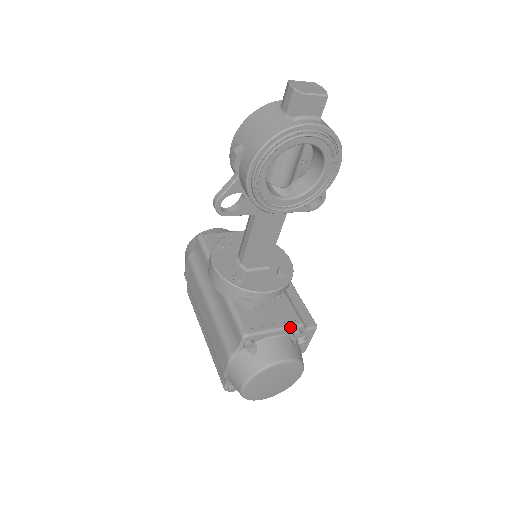
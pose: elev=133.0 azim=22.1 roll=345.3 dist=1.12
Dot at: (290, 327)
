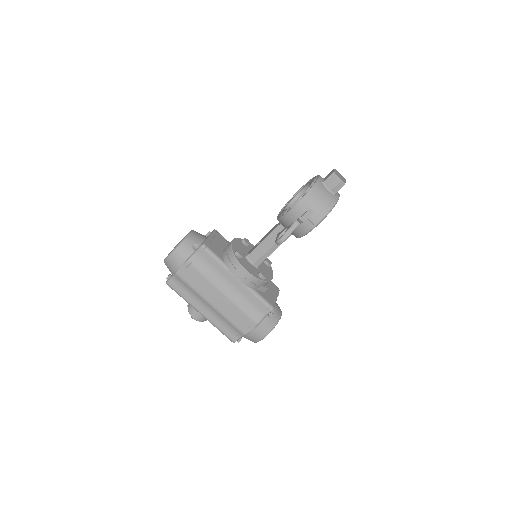
Dot at: occluded
